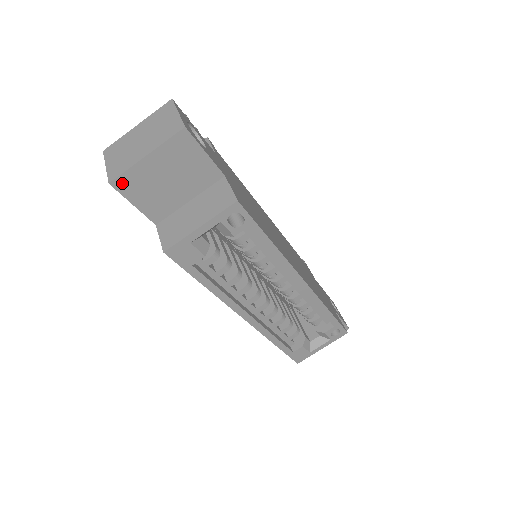
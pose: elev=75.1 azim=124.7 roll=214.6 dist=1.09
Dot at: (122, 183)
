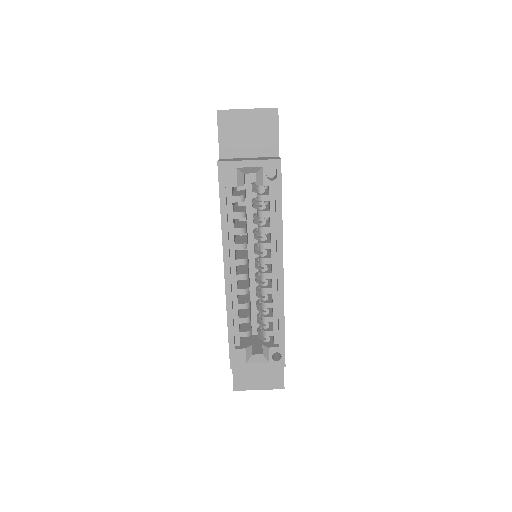
Dot at: (223, 115)
